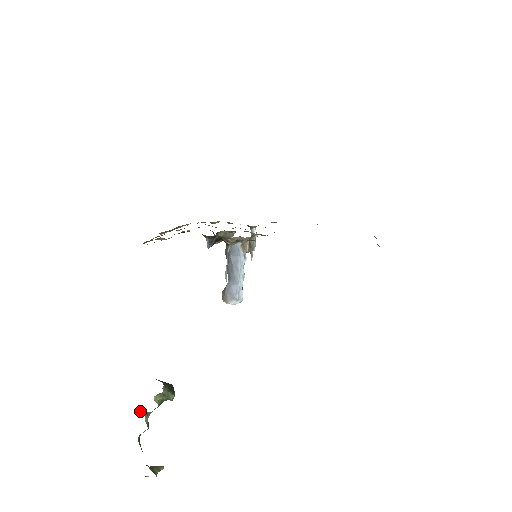
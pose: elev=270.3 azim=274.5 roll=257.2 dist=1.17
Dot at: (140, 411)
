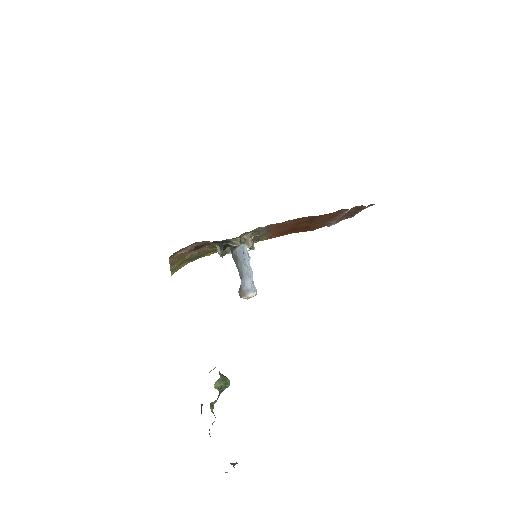
Dot at: (201, 412)
